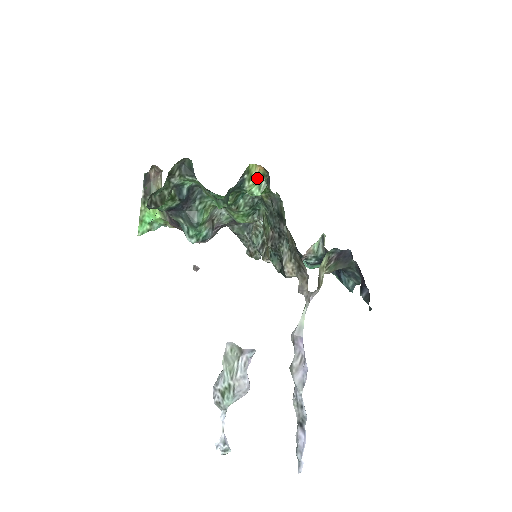
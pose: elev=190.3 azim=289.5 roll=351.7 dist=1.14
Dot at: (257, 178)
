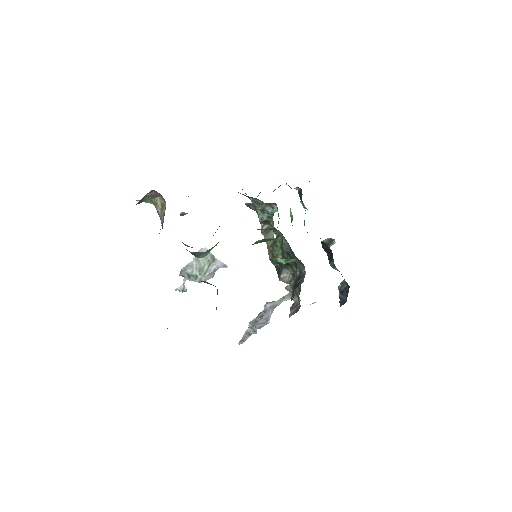
Dot at: occluded
